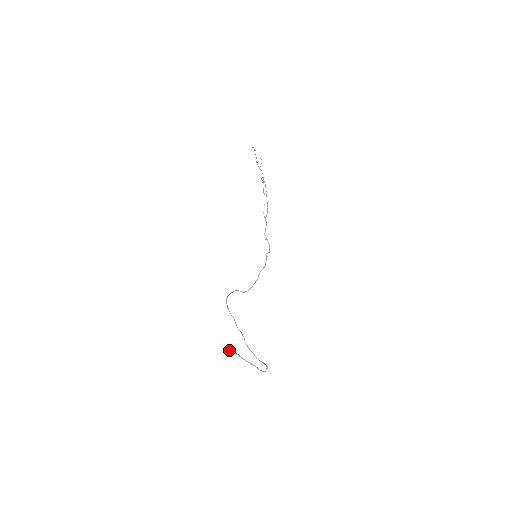
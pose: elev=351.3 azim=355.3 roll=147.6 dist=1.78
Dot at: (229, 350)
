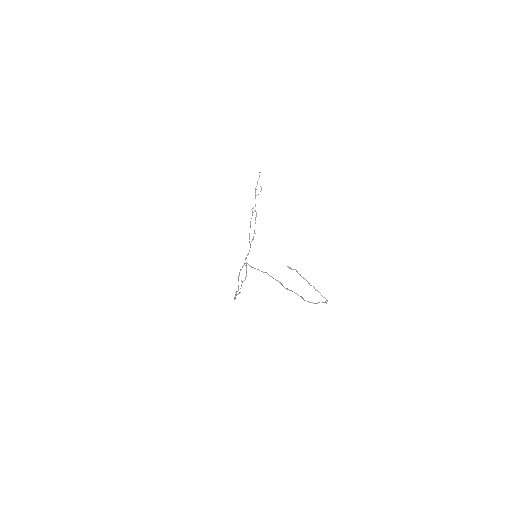
Dot at: (291, 268)
